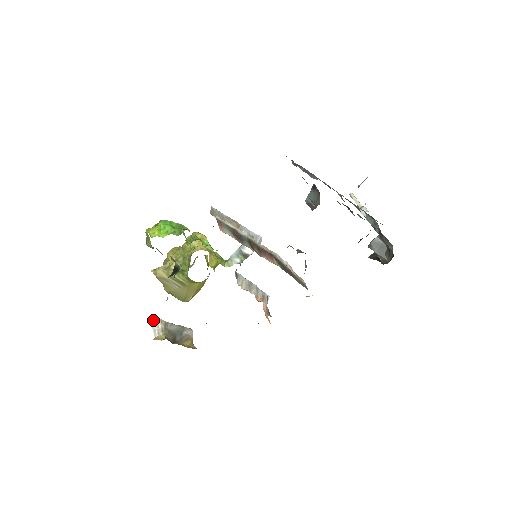
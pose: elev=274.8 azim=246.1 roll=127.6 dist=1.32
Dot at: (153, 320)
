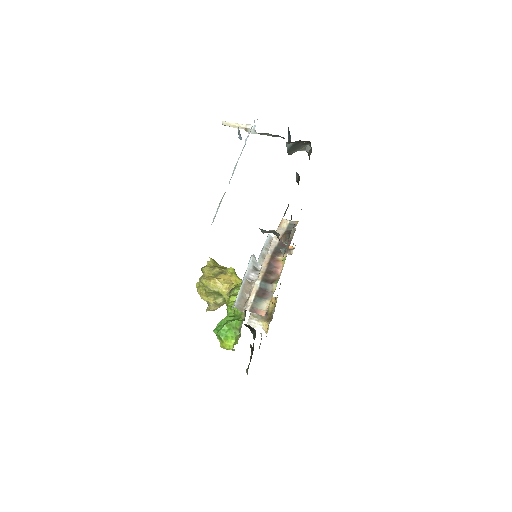
Dot at: occluded
